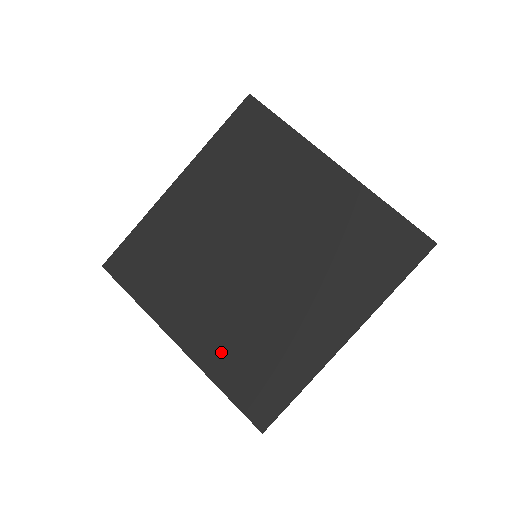
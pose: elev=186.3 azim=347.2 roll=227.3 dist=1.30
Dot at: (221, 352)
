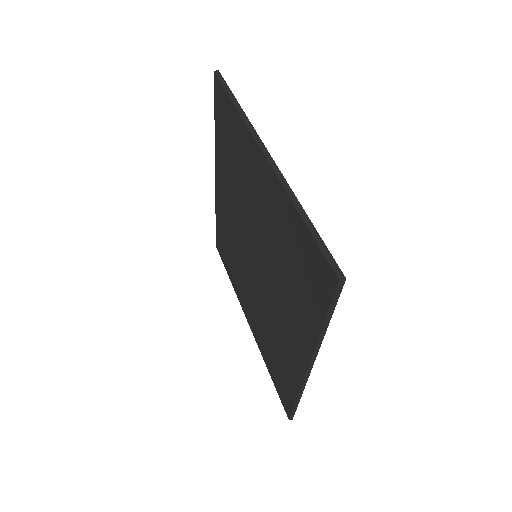
Dot at: (261, 339)
